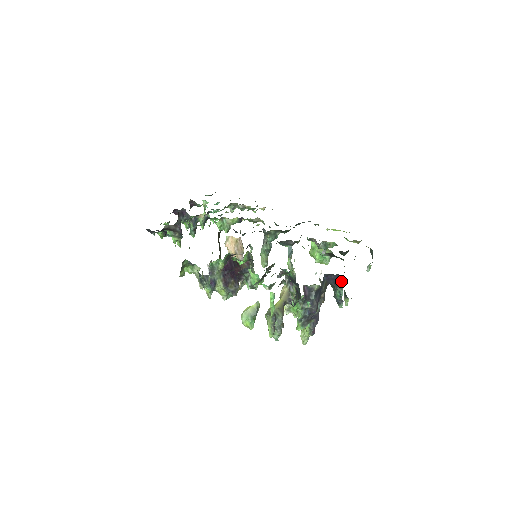
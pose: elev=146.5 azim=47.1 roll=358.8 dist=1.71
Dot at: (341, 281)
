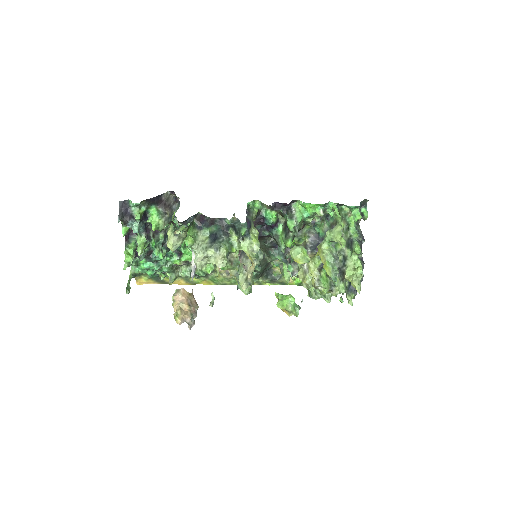
Dot at: occluded
